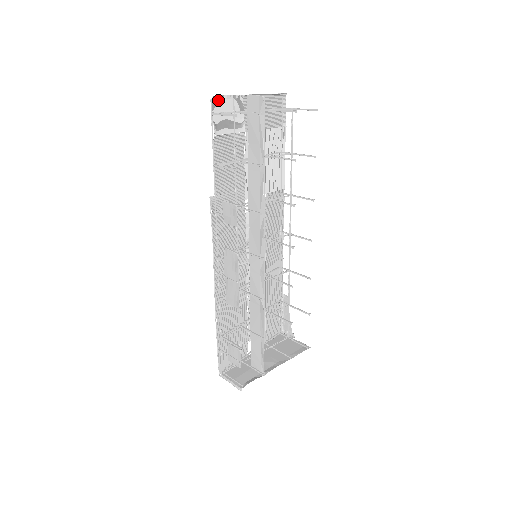
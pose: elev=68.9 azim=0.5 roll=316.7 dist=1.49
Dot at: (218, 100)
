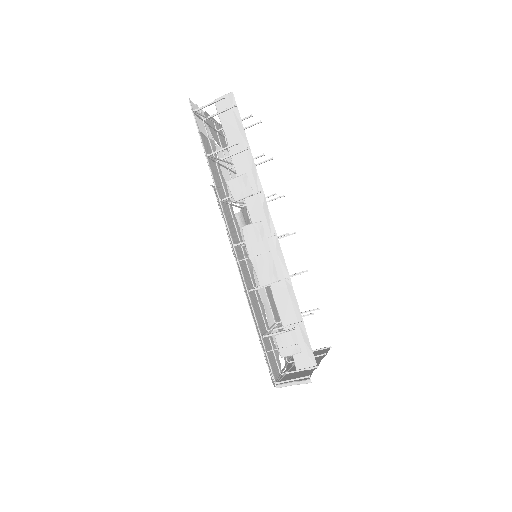
Dot at: (192, 105)
